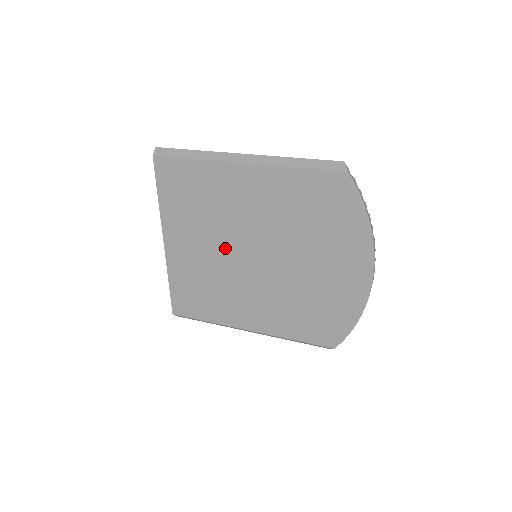
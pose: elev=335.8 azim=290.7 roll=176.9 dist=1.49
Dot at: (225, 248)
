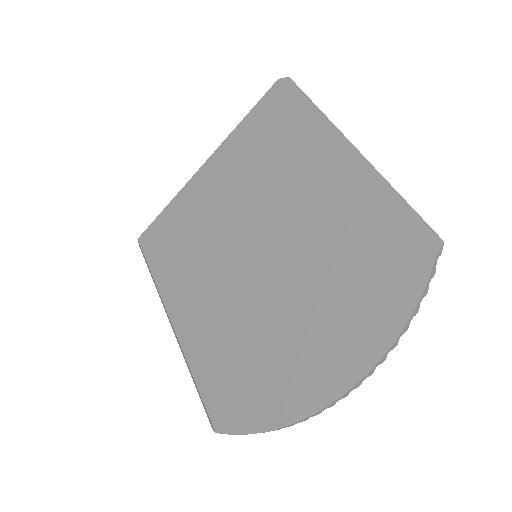
Dot at: (240, 220)
